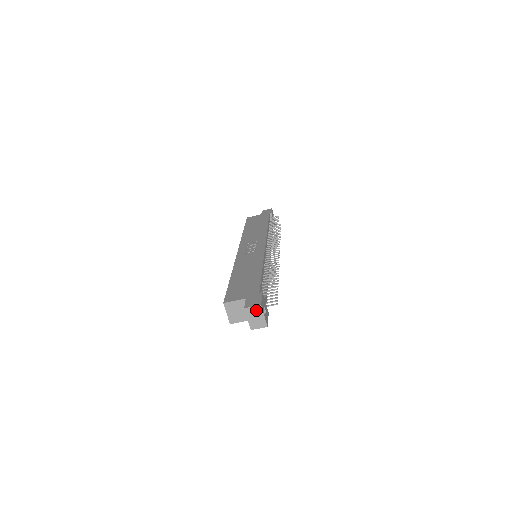
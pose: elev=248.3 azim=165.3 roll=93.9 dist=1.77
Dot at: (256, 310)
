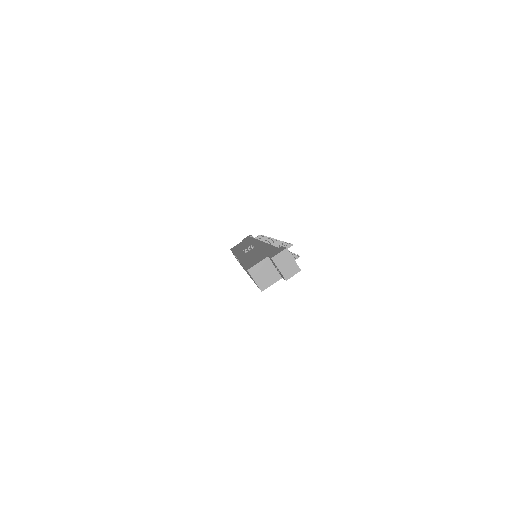
Dot at: (284, 256)
